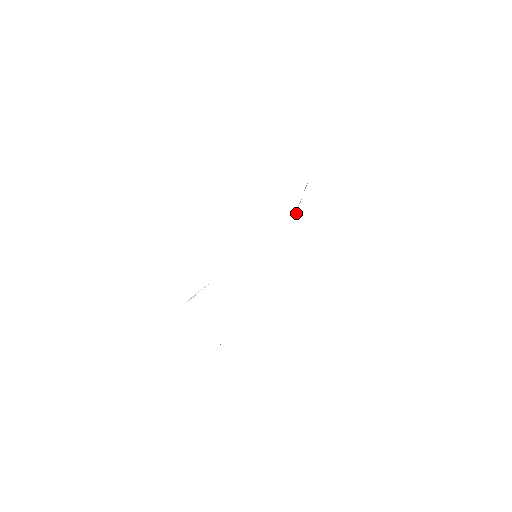
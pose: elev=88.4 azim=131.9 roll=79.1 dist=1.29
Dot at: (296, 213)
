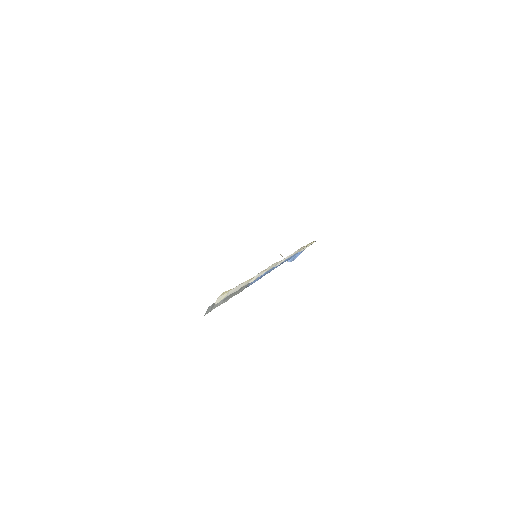
Dot at: occluded
